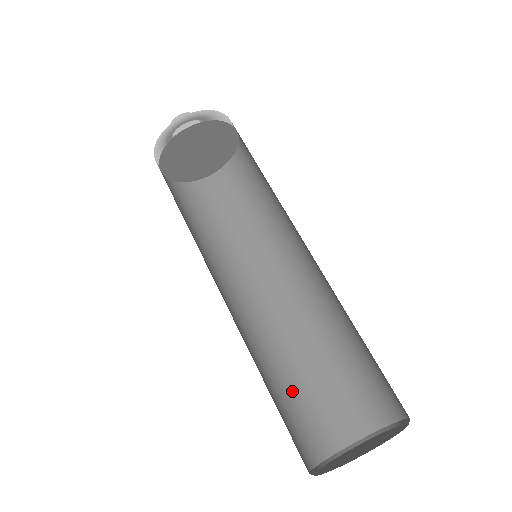
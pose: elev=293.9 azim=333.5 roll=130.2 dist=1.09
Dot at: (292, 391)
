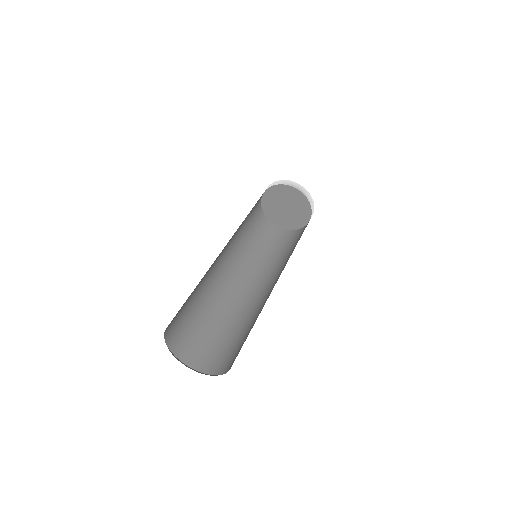
Dot at: (197, 318)
